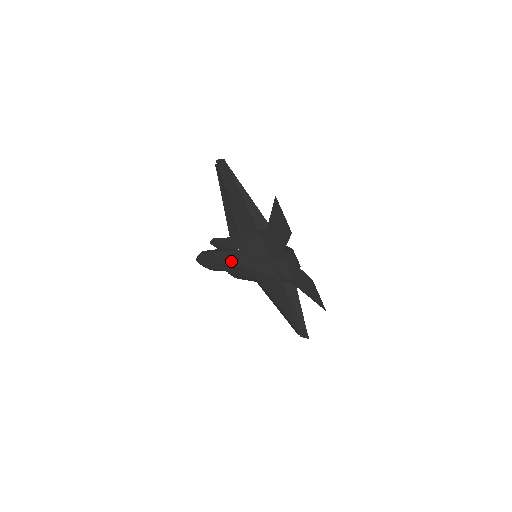
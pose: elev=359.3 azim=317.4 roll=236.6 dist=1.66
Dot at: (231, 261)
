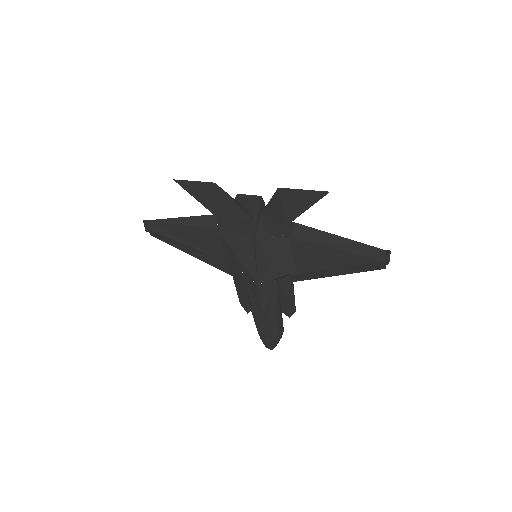
Dot at: (255, 292)
